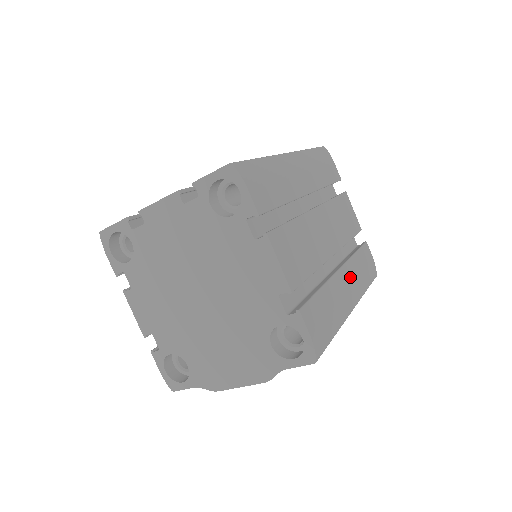
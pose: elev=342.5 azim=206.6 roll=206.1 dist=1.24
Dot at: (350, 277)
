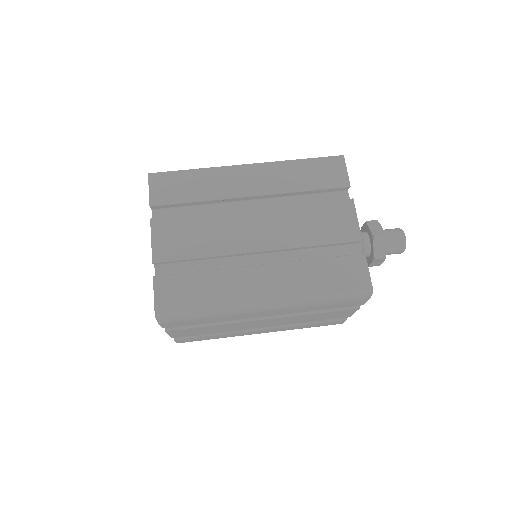
Dot at: (274, 330)
